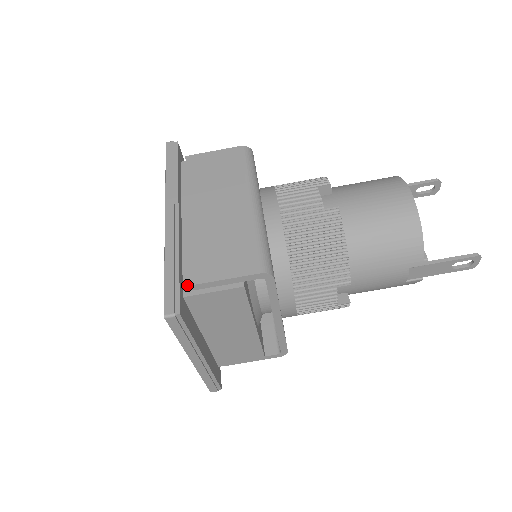
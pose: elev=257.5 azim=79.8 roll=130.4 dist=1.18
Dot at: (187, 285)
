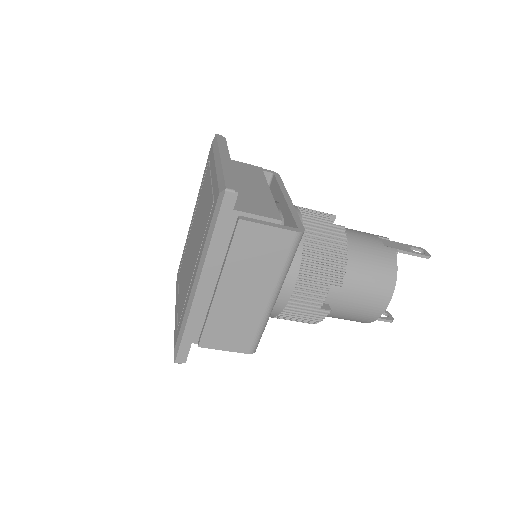
Dot at: (196, 336)
